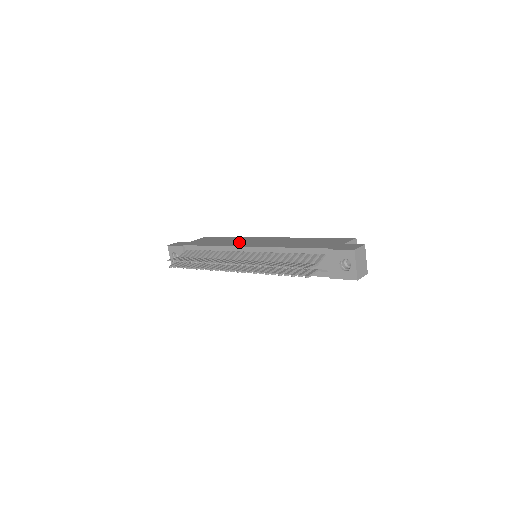
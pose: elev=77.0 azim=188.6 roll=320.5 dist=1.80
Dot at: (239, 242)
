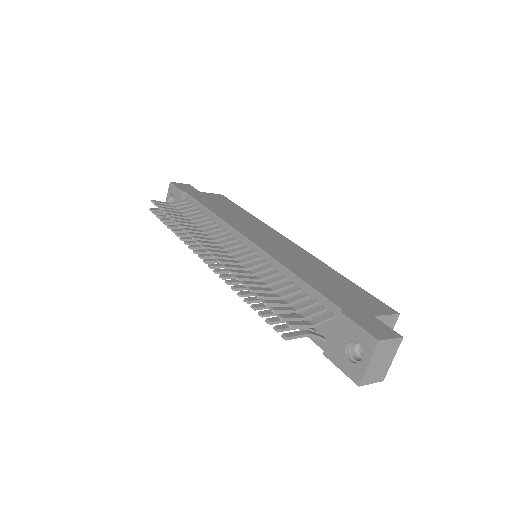
Dot at: (247, 225)
